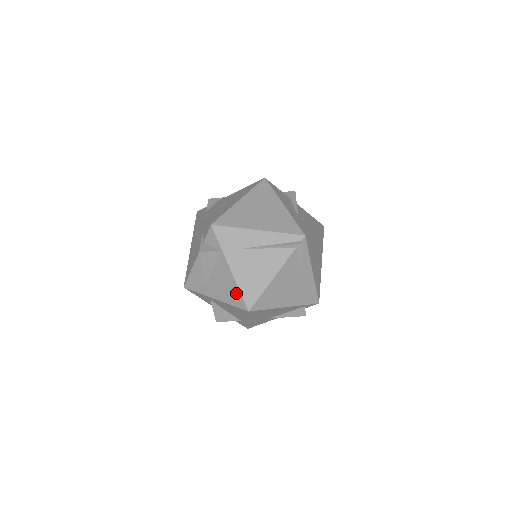
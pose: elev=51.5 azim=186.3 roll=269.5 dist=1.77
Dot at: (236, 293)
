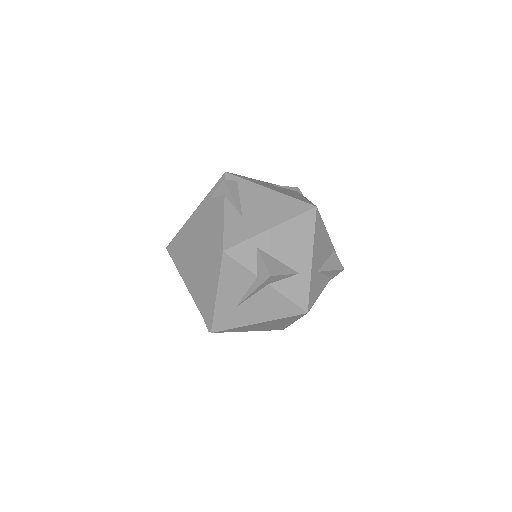
Dot at: occluded
